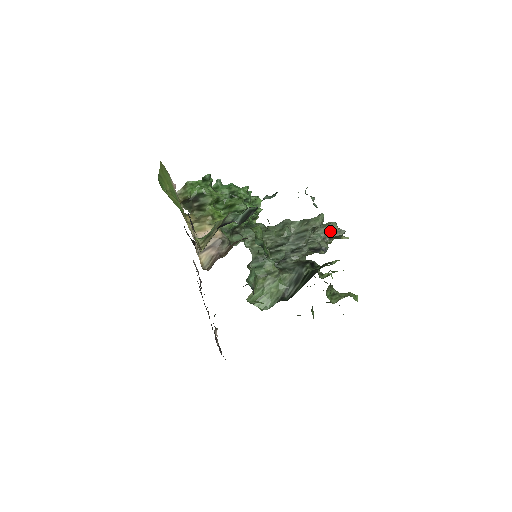
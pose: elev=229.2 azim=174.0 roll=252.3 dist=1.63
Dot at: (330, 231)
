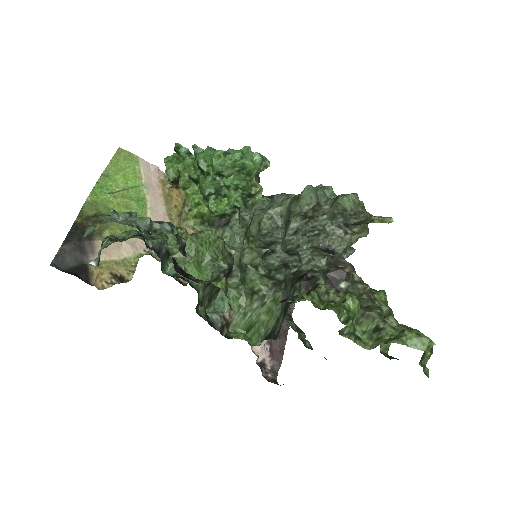
Dot at: (340, 214)
